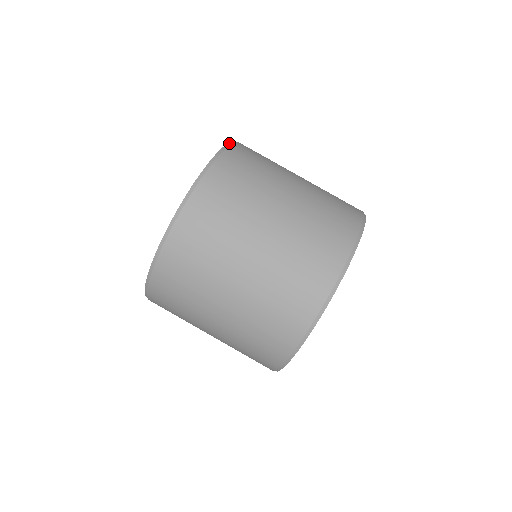
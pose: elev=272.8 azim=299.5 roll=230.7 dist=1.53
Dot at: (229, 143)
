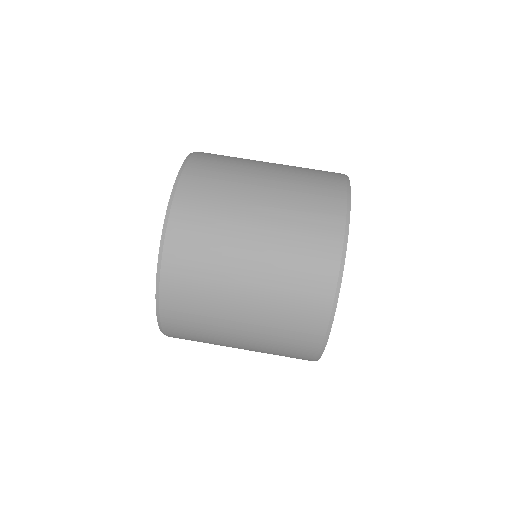
Dot at: occluded
